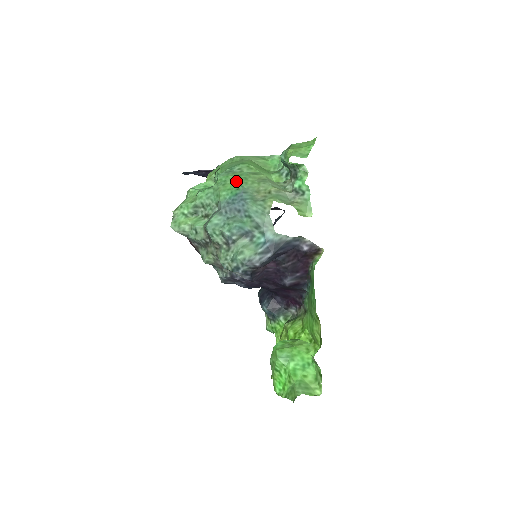
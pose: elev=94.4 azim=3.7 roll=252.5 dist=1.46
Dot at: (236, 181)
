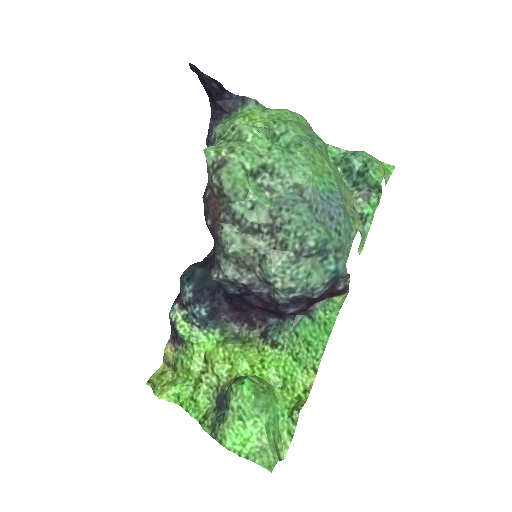
Dot at: (327, 168)
